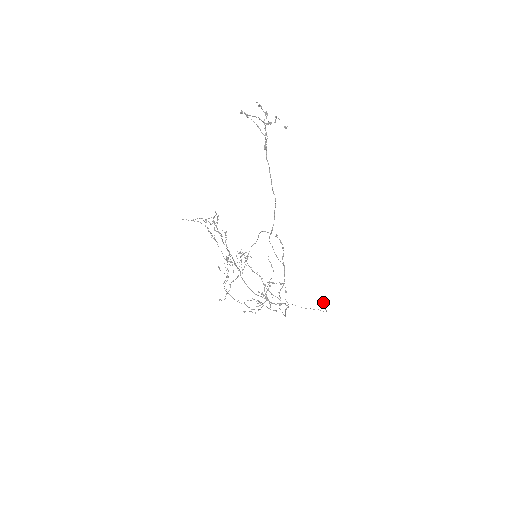
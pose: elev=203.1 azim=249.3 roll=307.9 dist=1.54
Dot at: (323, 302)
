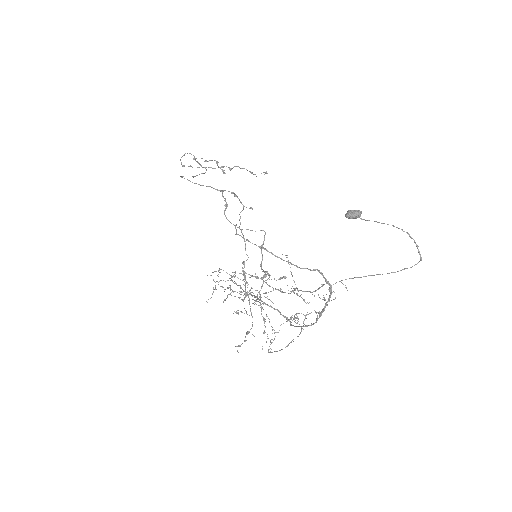
Dot at: (356, 211)
